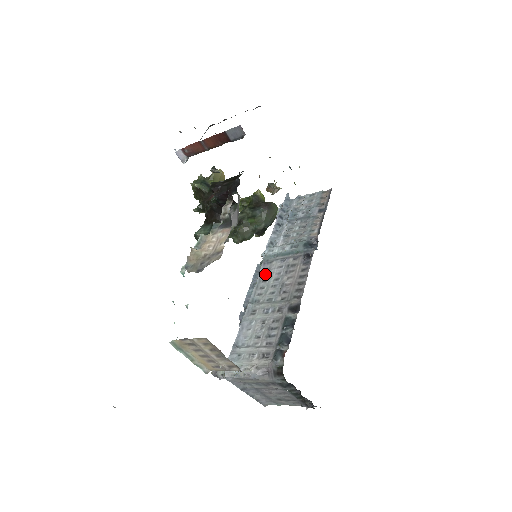
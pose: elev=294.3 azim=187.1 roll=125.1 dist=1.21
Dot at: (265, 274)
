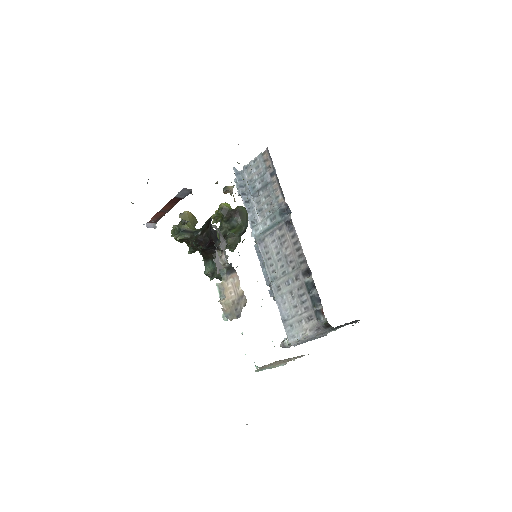
Dot at: (266, 252)
